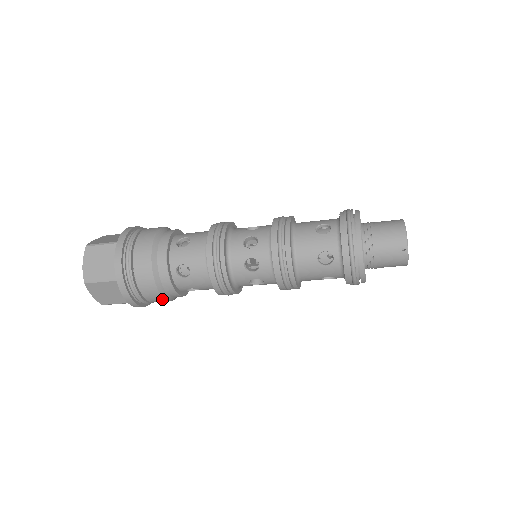
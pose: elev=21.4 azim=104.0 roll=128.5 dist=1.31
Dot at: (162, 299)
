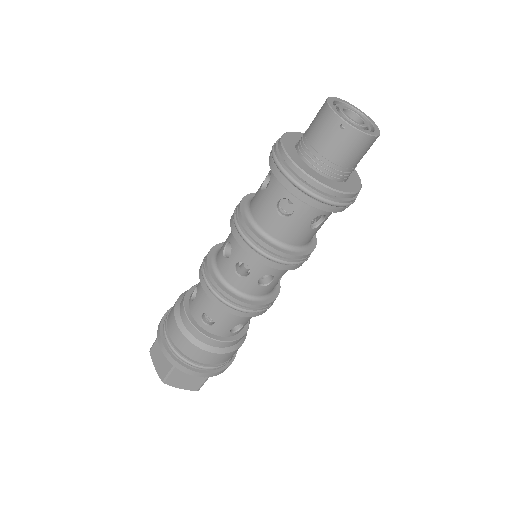
Dot at: (220, 355)
